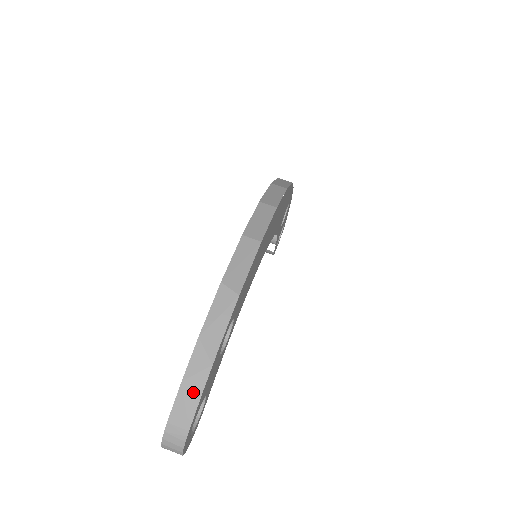
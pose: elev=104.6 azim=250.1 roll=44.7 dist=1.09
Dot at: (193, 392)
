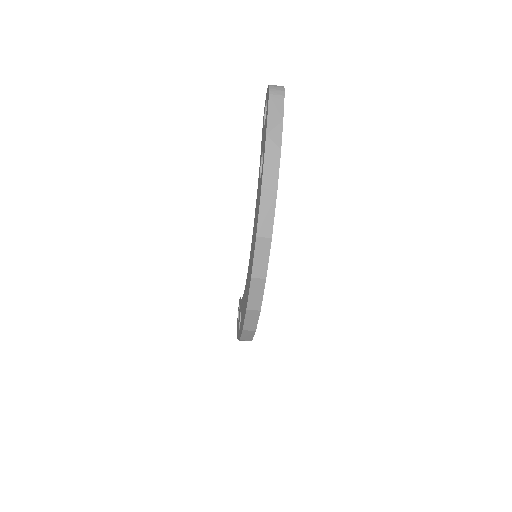
Dot at: occluded
